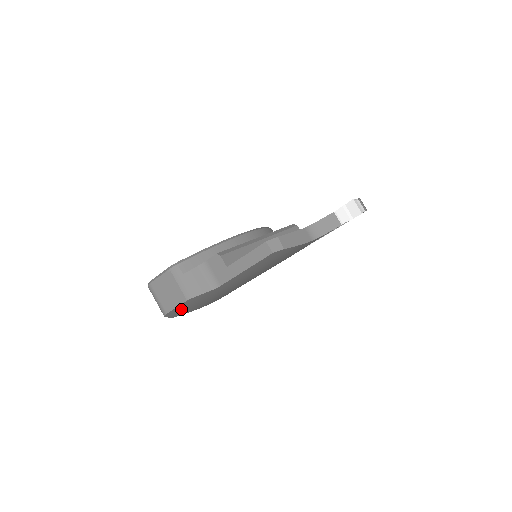
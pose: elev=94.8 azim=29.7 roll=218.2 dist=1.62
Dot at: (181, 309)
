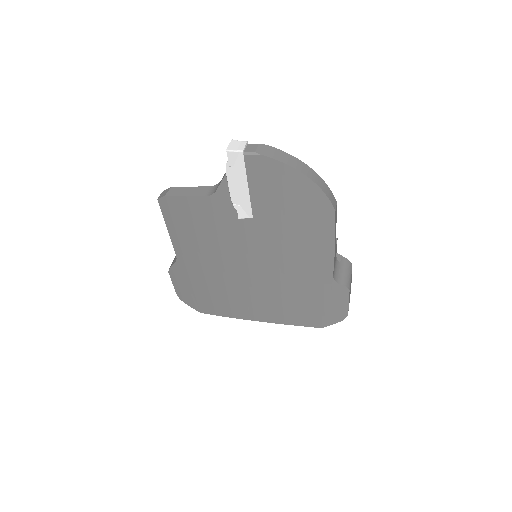
Dot at: (187, 294)
